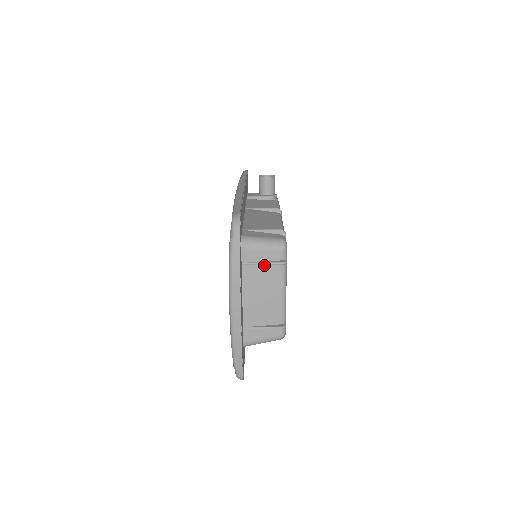
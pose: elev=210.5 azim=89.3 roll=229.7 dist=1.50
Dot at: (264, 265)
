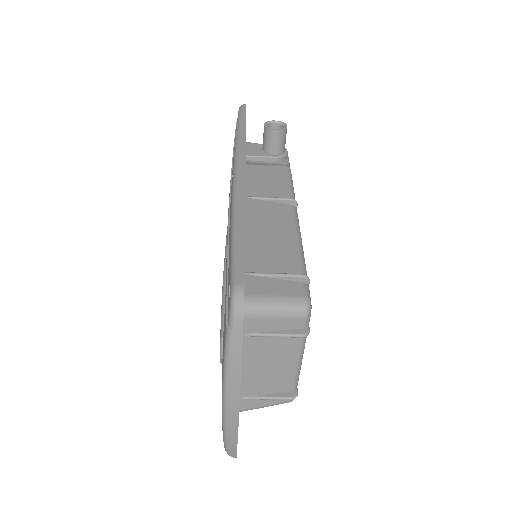
Dot at: (275, 335)
